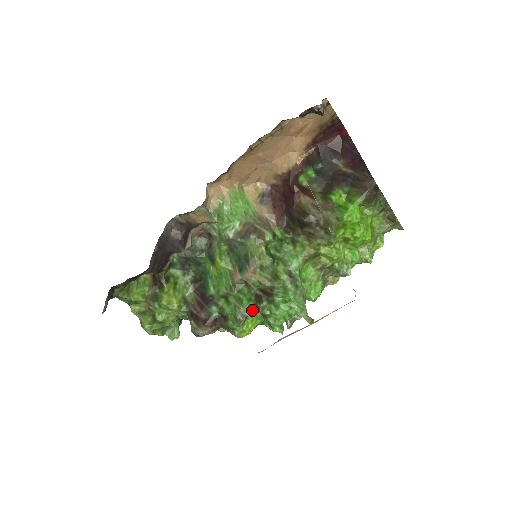
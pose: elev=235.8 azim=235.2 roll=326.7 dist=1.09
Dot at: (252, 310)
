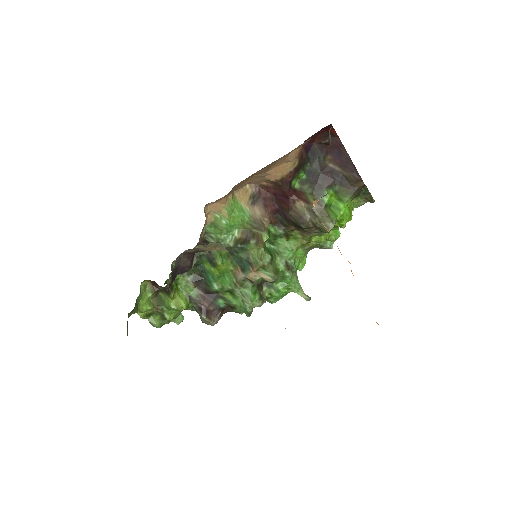
Dot at: (259, 301)
